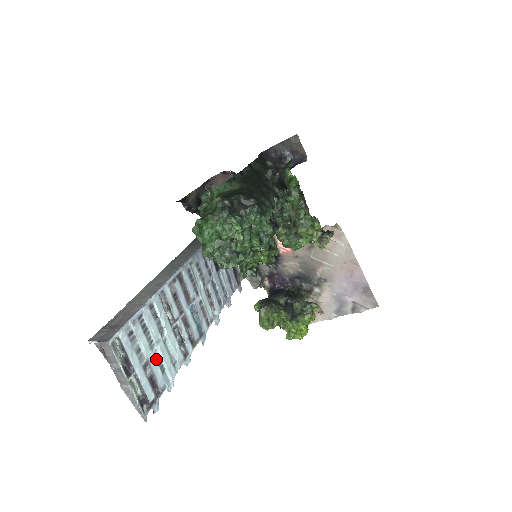
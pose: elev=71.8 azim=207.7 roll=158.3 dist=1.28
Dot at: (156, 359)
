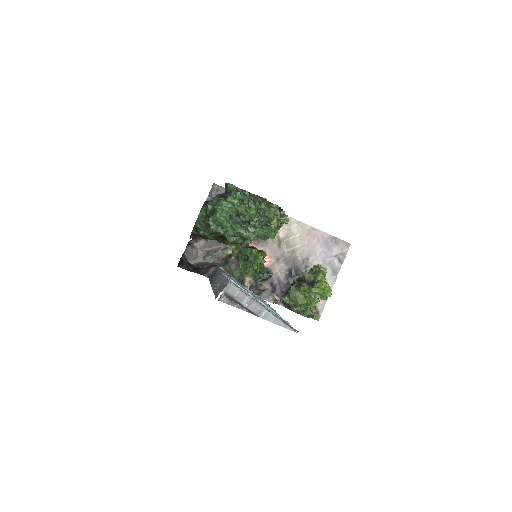
Dot at: (264, 305)
